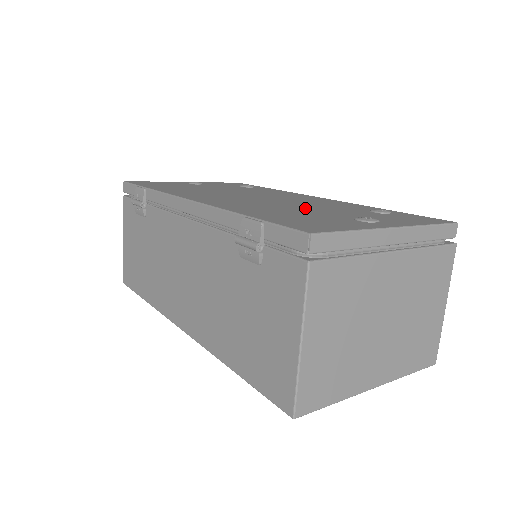
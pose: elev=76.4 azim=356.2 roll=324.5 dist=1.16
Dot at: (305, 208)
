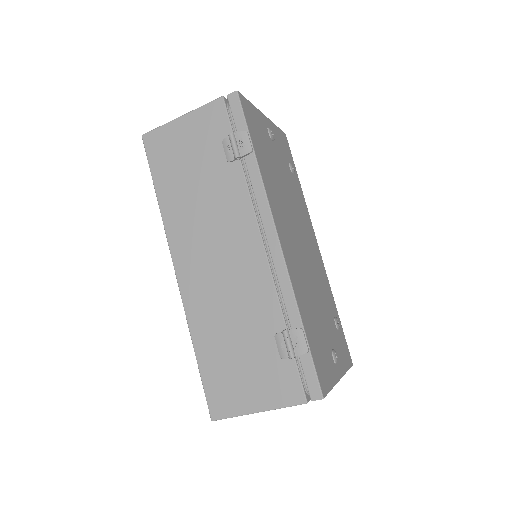
Dot at: (318, 301)
